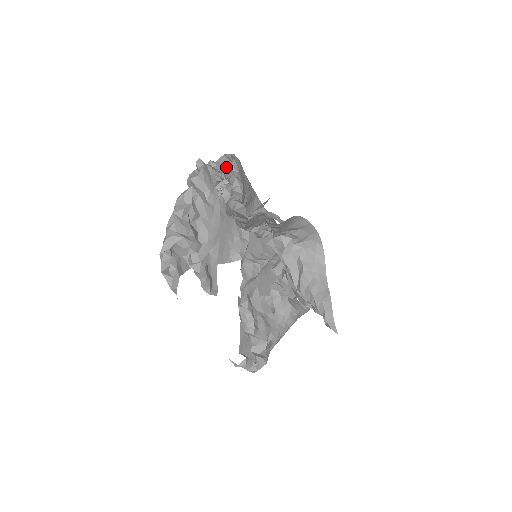
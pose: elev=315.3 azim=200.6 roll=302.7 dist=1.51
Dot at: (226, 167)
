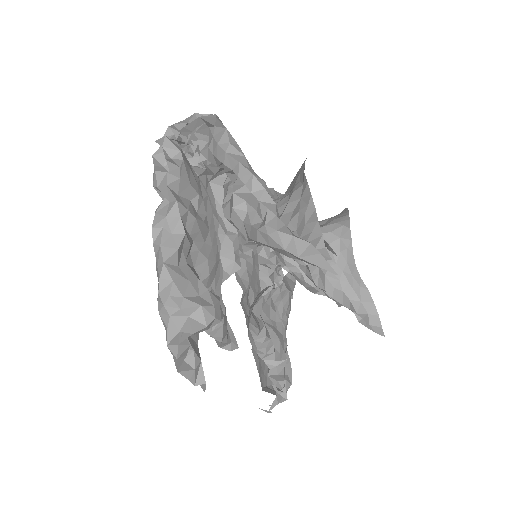
Dot at: (200, 135)
